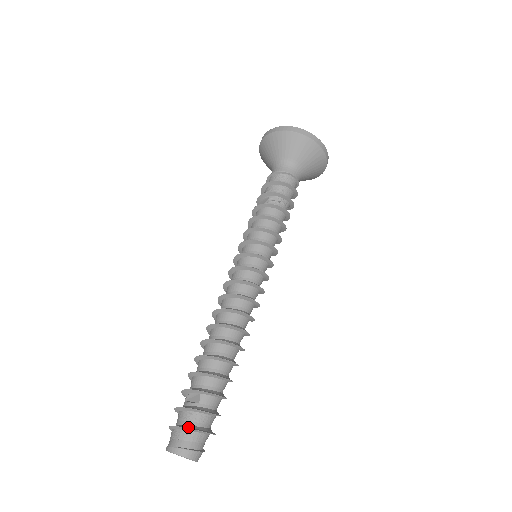
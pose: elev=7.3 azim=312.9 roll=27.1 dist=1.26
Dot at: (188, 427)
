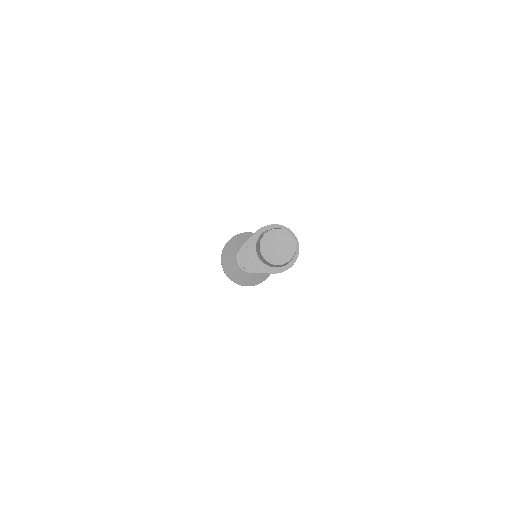
Dot at: occluded
